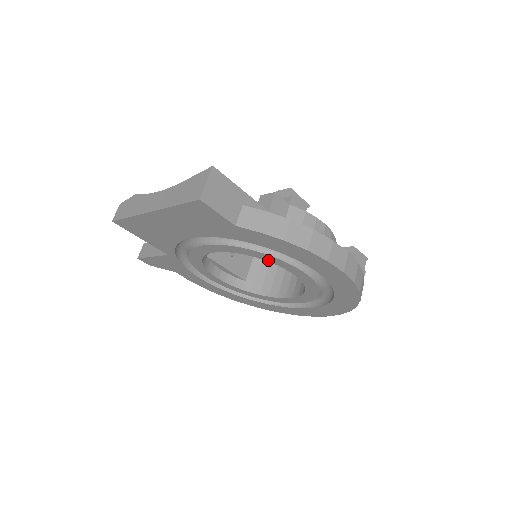
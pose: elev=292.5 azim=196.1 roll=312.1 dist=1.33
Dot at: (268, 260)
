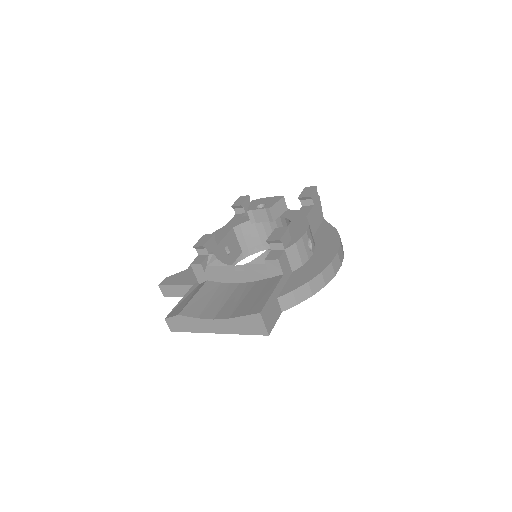
Dot at: occluded
